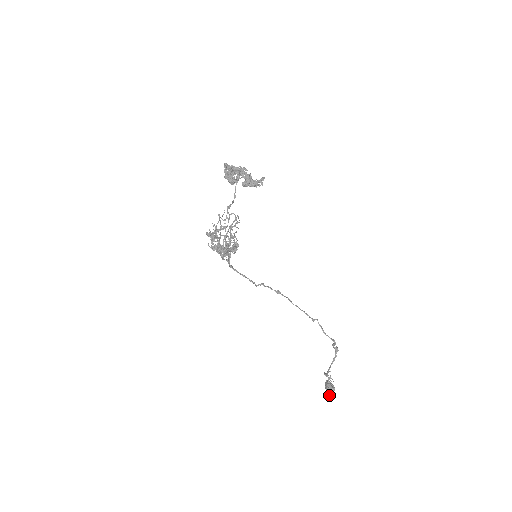
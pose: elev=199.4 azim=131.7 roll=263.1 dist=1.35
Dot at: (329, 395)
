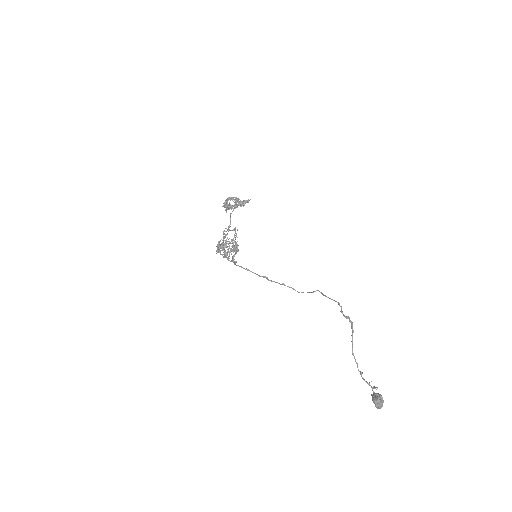
Dot at: (374, 400)
